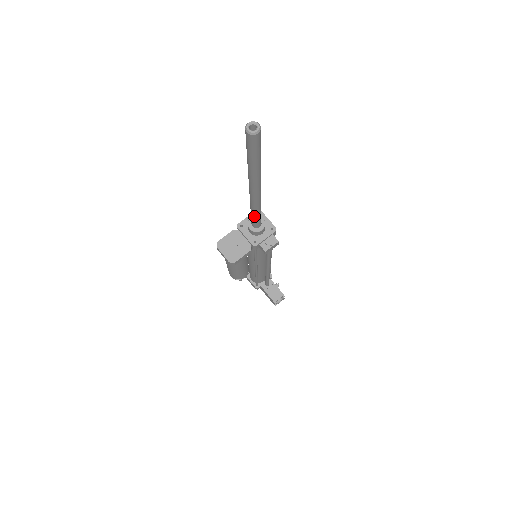
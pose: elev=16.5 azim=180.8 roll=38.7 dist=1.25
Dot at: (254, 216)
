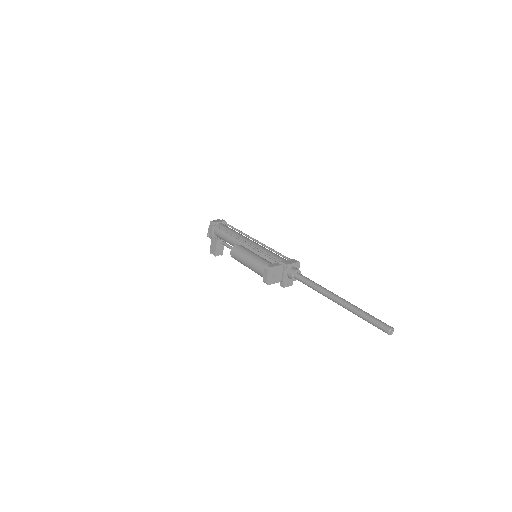
Dot at: (309, 286)
